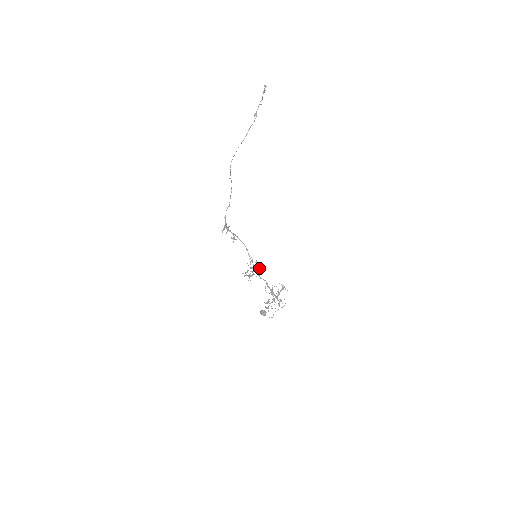
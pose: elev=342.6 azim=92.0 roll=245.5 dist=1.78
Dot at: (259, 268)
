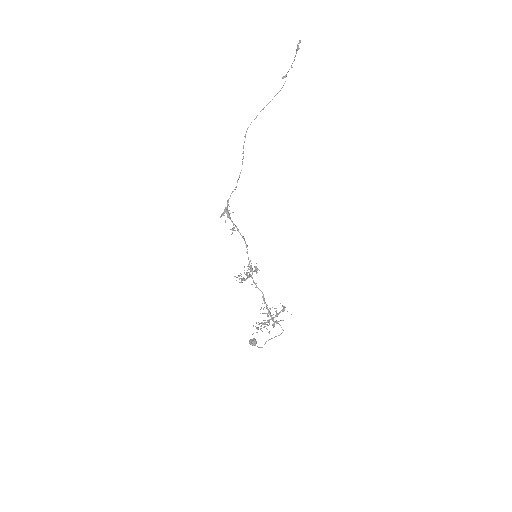
Dot at: occluded
